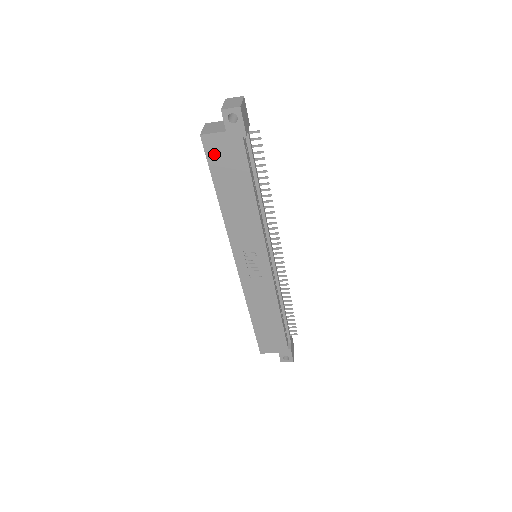
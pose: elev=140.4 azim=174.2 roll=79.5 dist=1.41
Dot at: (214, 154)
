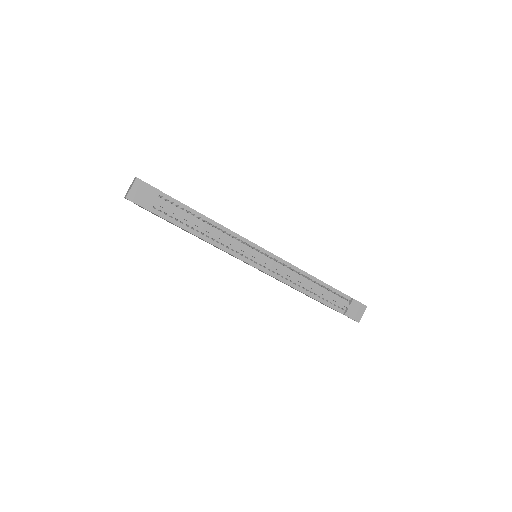
Dot at: (154, 214)
